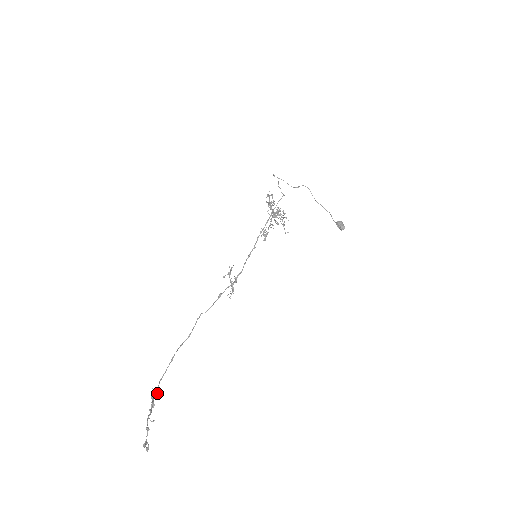
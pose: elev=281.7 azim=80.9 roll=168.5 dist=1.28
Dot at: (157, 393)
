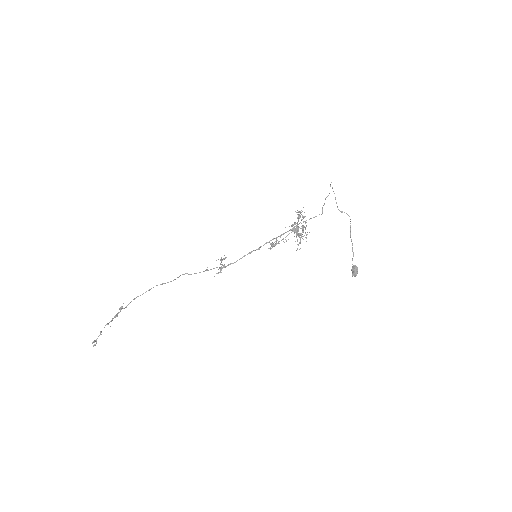
Dot at: (126, 307)
